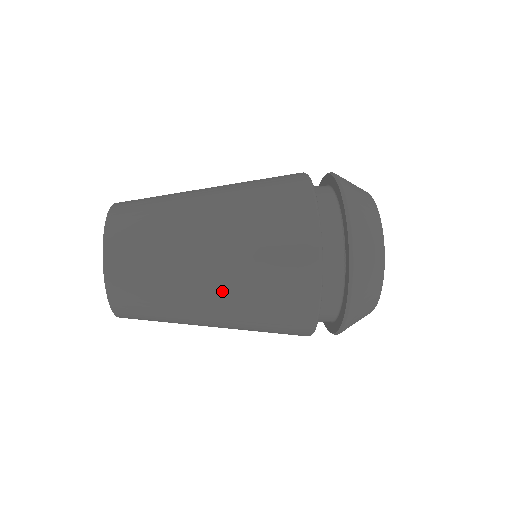
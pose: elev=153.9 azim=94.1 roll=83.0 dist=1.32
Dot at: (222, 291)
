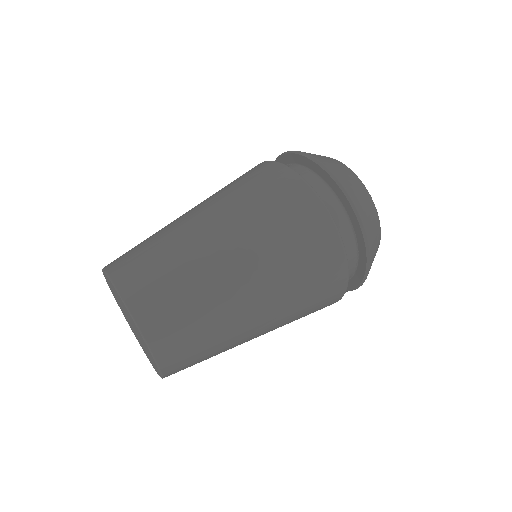
Dot at: occluded
